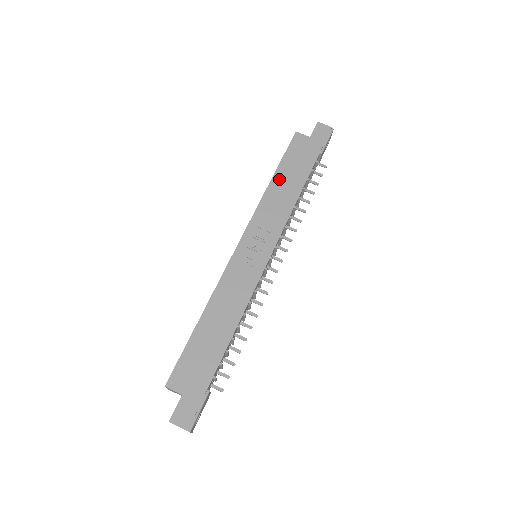
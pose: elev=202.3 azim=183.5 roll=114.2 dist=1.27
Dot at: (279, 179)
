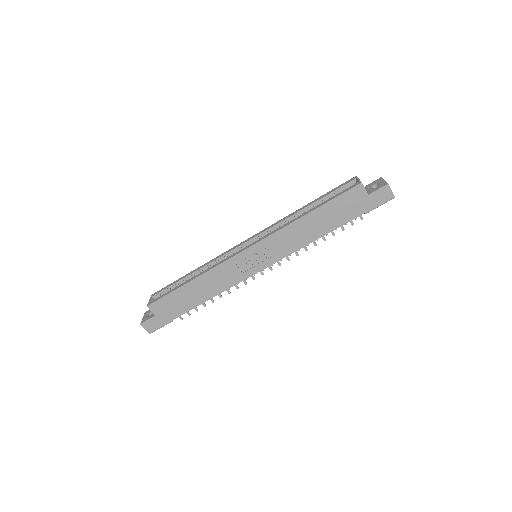
Dot at: (313, 217)
